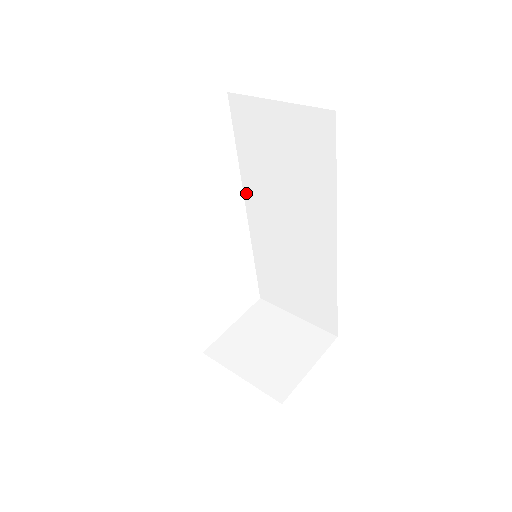
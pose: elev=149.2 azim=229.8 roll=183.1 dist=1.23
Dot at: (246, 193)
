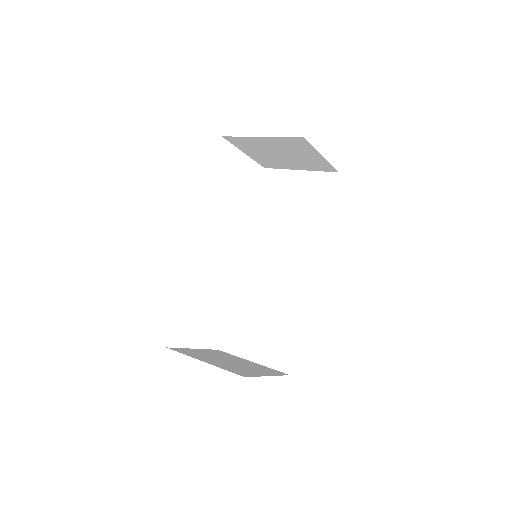
Dot at: (248, 240)
